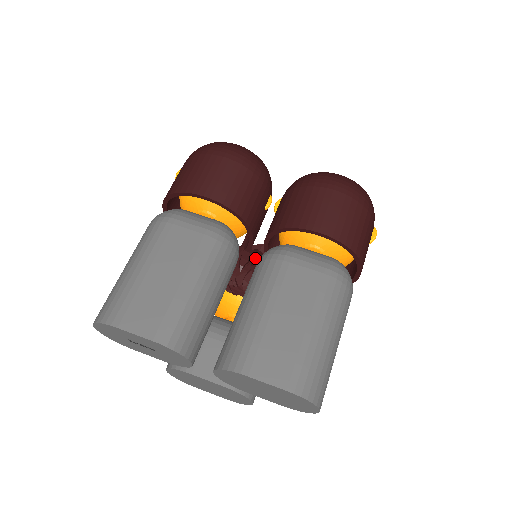
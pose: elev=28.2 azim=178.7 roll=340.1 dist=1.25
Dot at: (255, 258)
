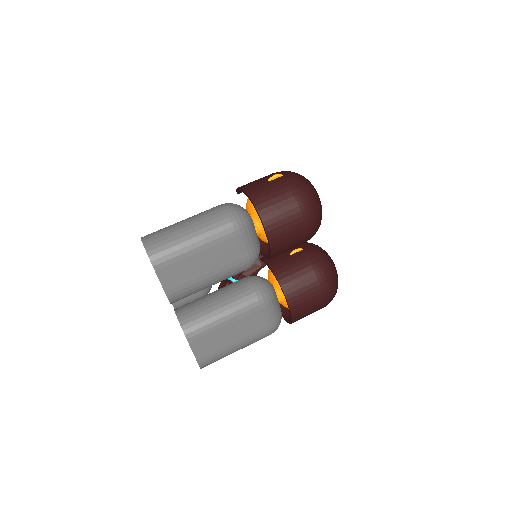
Dot at: occluded
